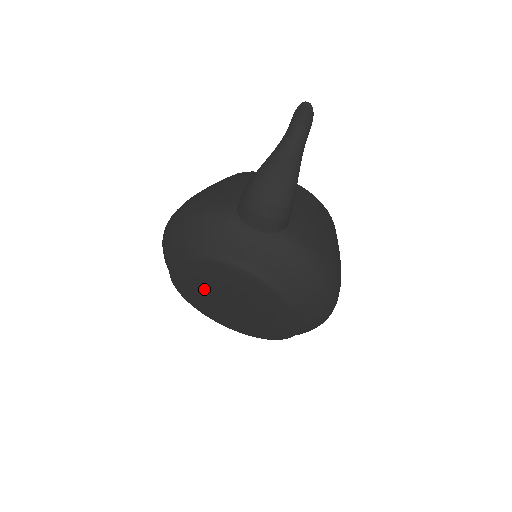
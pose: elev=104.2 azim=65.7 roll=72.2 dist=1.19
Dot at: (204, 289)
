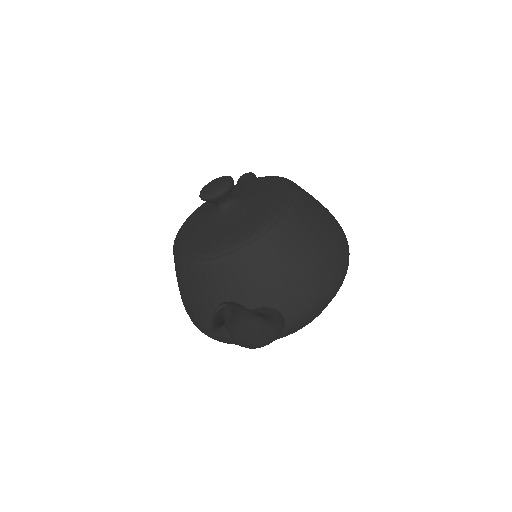
Dot at: occluded
